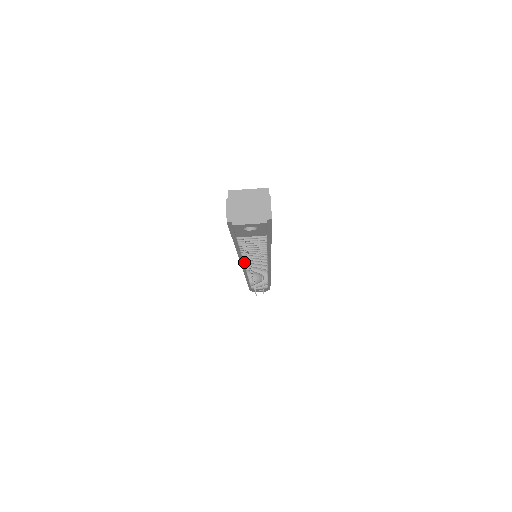
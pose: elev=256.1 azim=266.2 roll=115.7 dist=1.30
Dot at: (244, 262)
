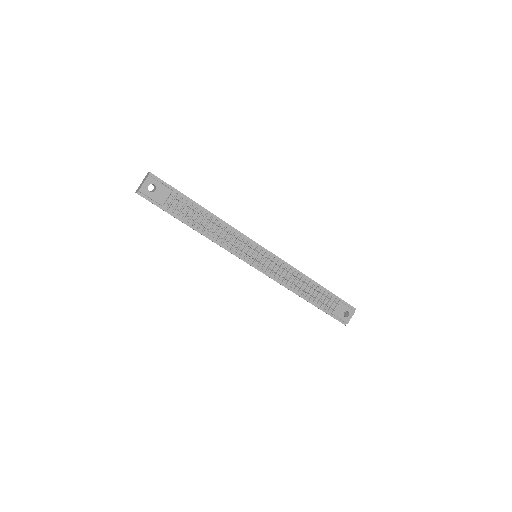
Dot at: (226, 246)
